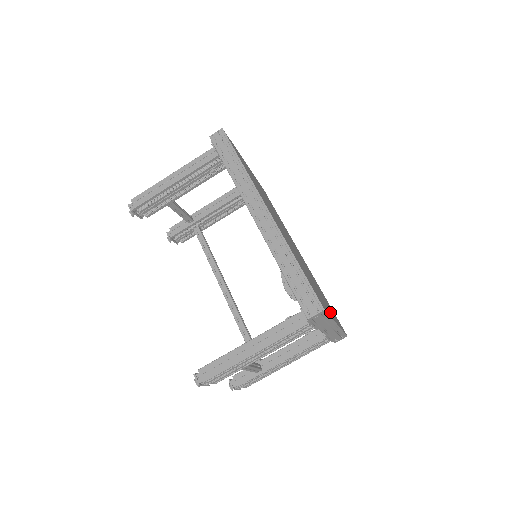
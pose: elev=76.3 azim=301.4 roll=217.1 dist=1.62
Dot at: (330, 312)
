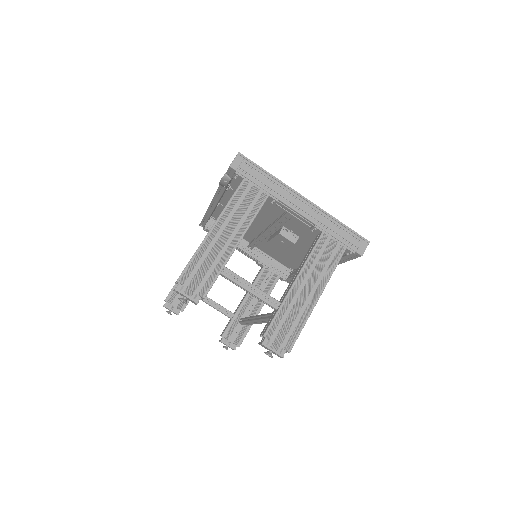
Dot at: occluded
